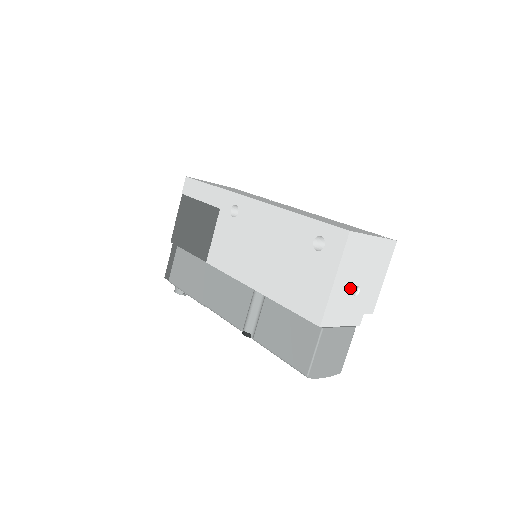
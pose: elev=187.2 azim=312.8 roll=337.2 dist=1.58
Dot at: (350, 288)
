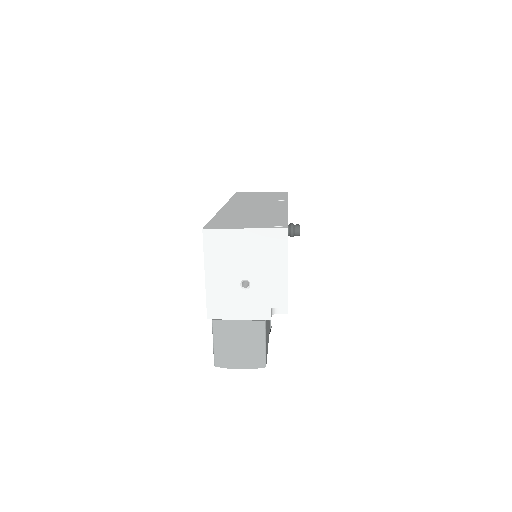
Dot at: (233, 282)
